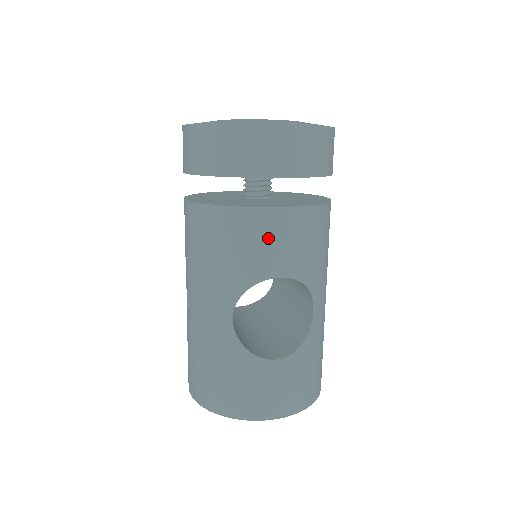
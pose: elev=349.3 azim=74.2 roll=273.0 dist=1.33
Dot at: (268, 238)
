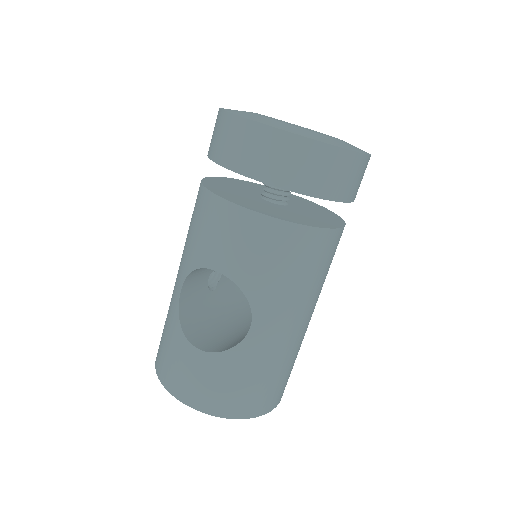
Dot at: (220, 230)
